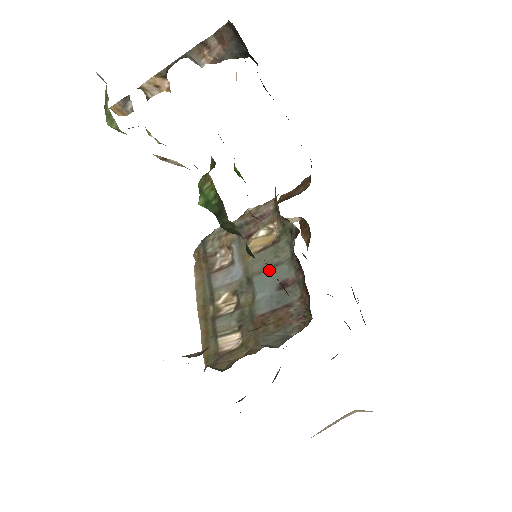
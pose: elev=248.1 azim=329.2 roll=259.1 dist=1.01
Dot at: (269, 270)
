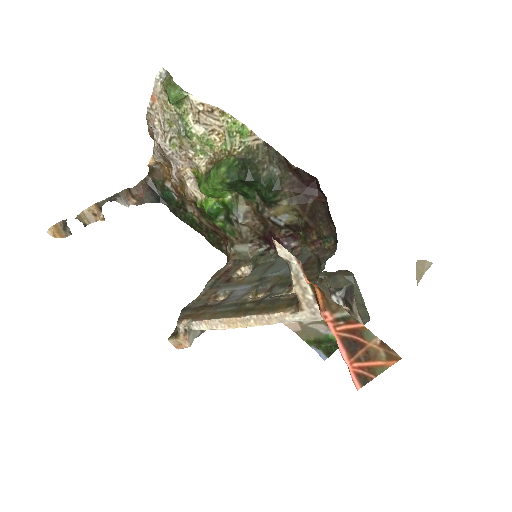
Dot at: (270, 267)
